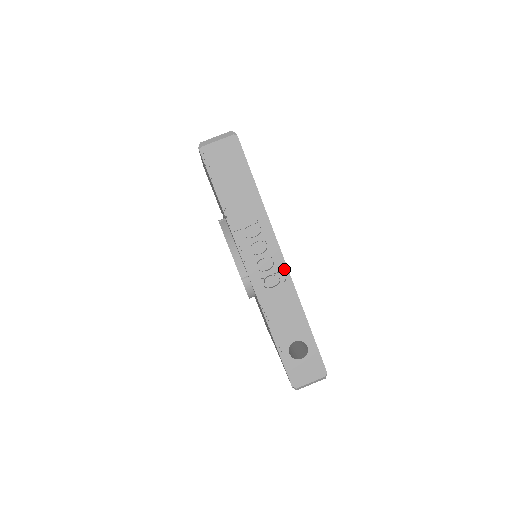
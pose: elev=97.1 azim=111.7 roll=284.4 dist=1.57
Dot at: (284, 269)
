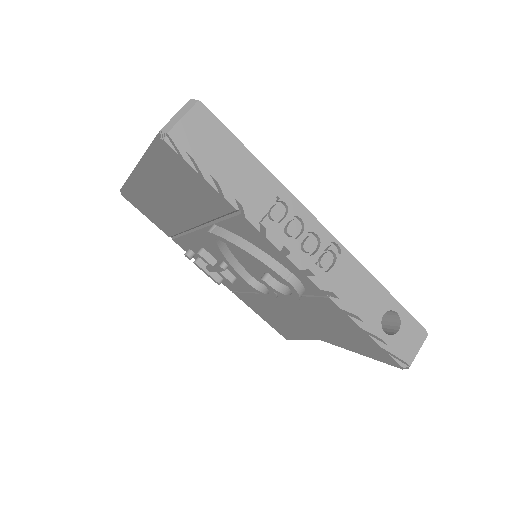
Dot at: (333, 239)
